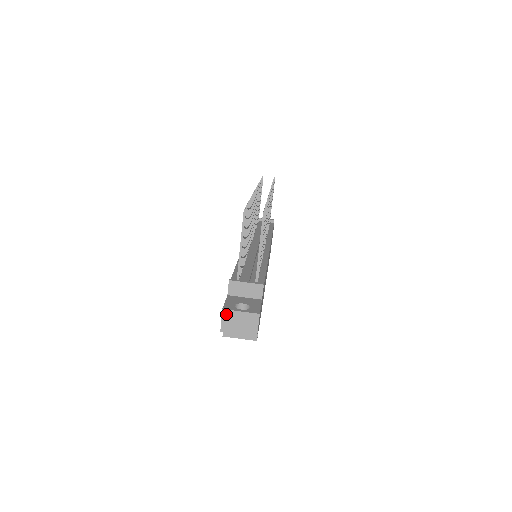
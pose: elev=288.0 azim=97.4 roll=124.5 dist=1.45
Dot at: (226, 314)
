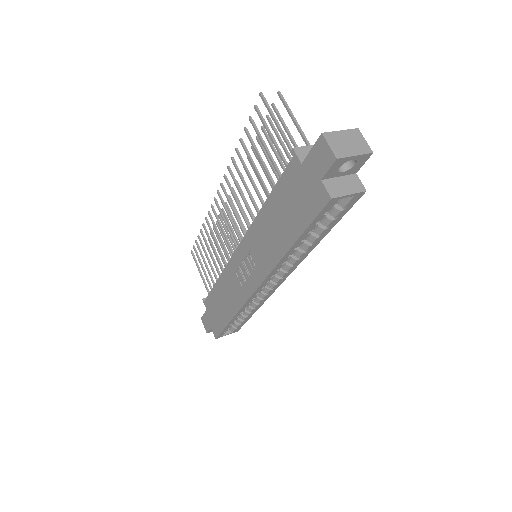
Dot at: (329, 137)
